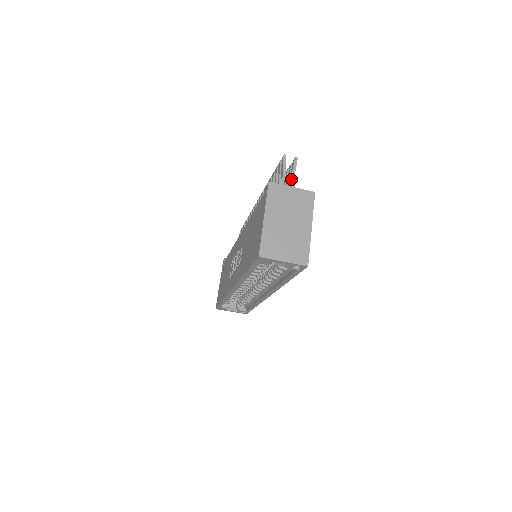
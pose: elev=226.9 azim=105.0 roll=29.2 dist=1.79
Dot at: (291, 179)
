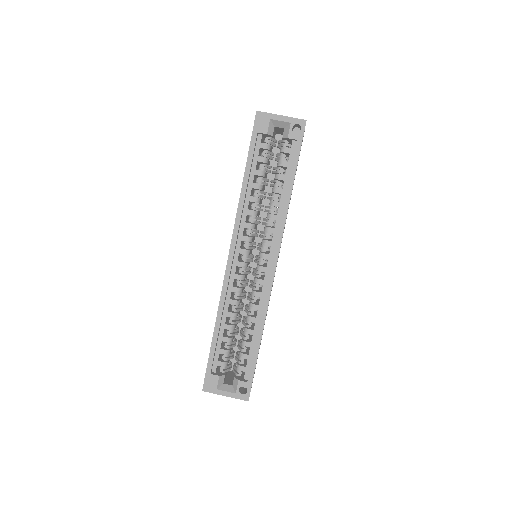
Dot at: occluded
